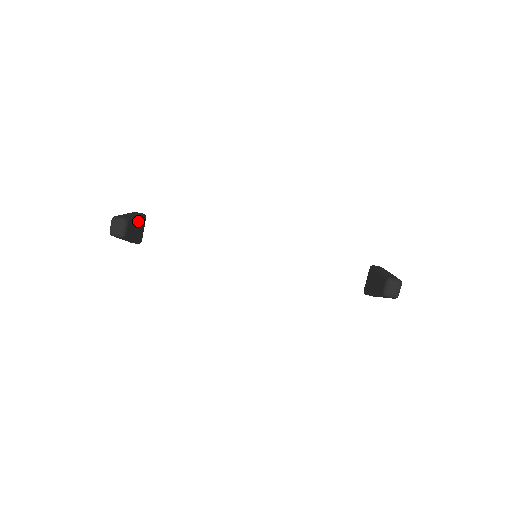
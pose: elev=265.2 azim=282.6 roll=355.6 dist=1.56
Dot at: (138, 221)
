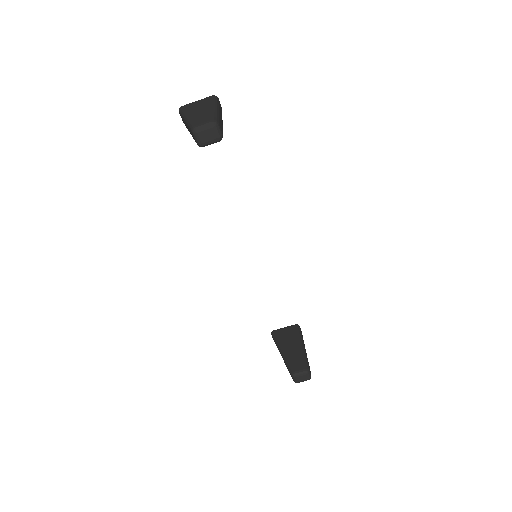
Dot at: occluded
